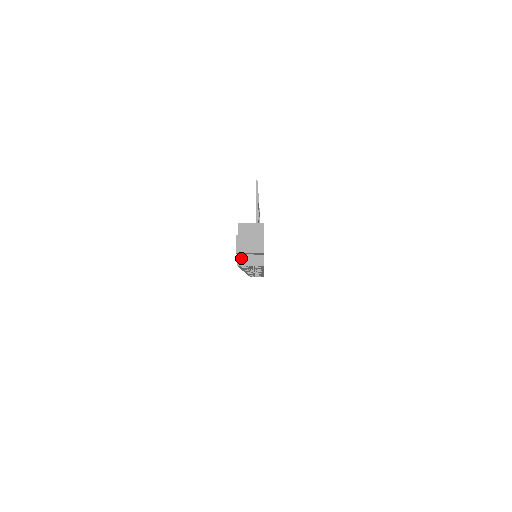
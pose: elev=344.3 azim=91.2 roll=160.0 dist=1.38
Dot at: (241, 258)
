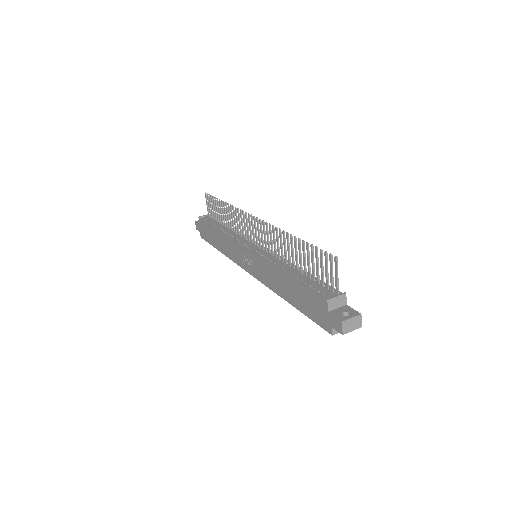
Dot at: (335, 329)
